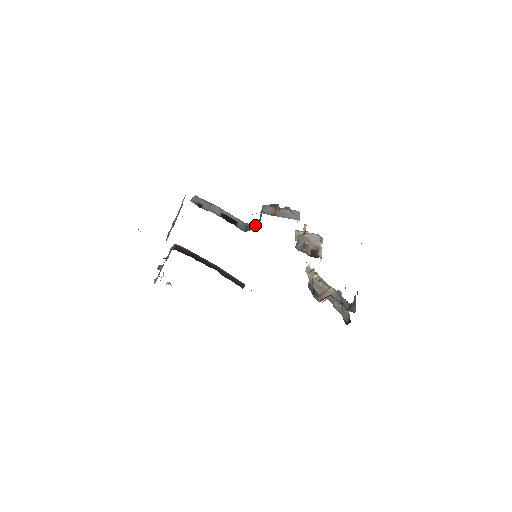
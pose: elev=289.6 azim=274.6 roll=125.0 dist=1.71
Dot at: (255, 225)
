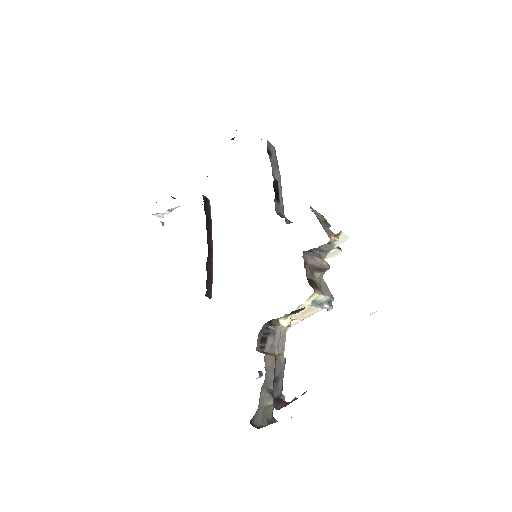
Dot at: (290, 221)
